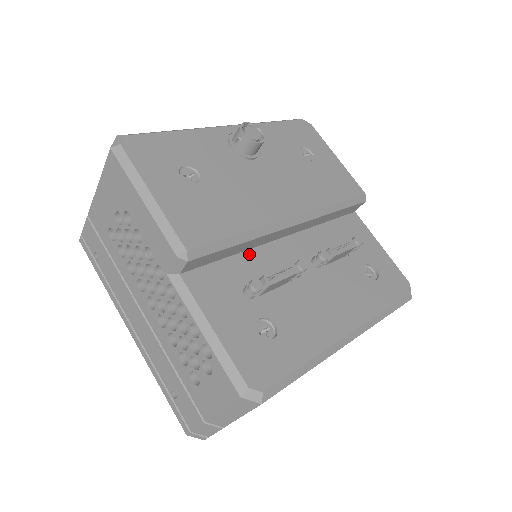
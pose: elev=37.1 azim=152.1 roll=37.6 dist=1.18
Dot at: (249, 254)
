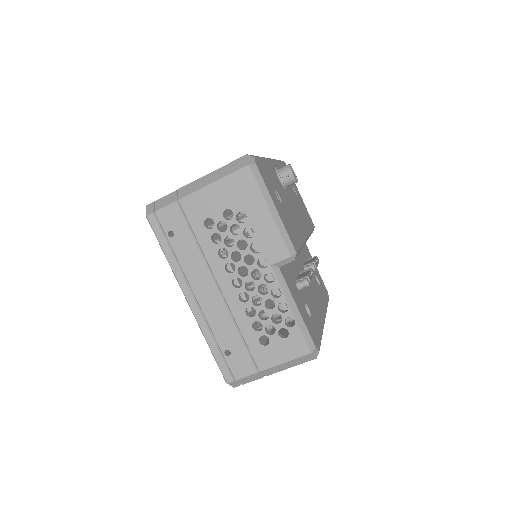
Dot at: occluded
